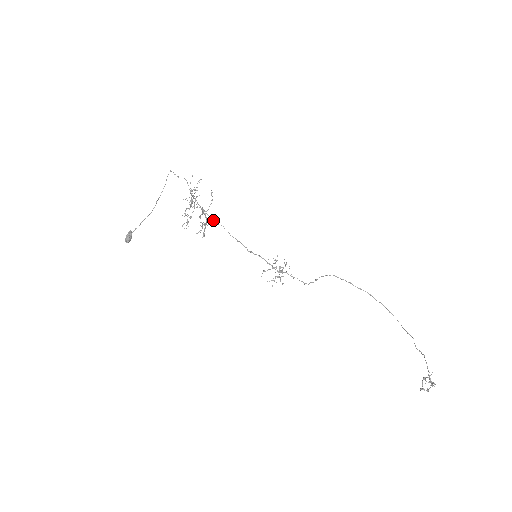
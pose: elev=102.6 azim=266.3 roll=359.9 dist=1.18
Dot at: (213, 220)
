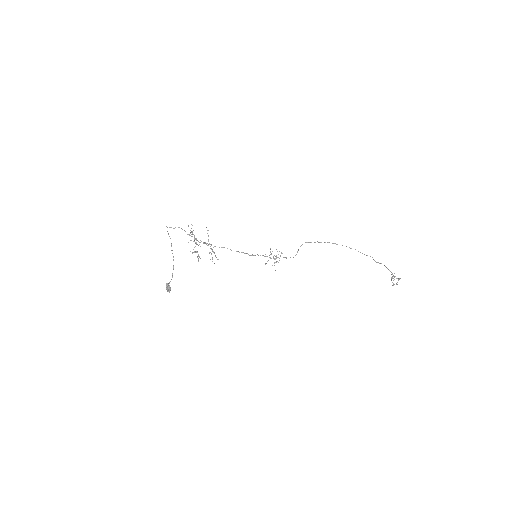
Dot at: (215, 246)
